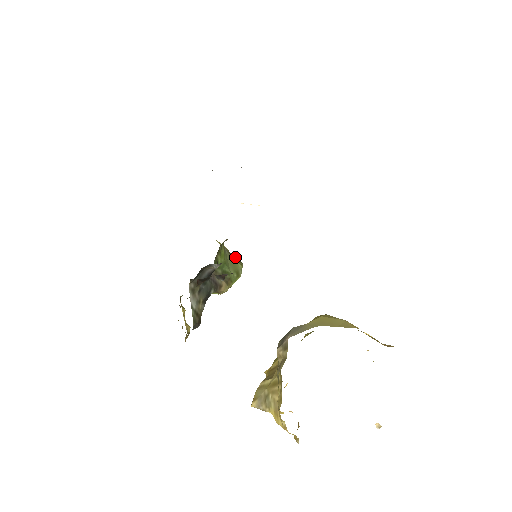
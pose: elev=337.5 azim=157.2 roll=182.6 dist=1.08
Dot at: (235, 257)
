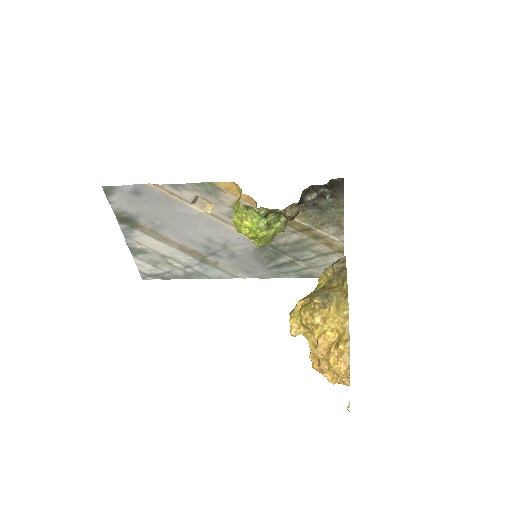
Dot at: occluded
